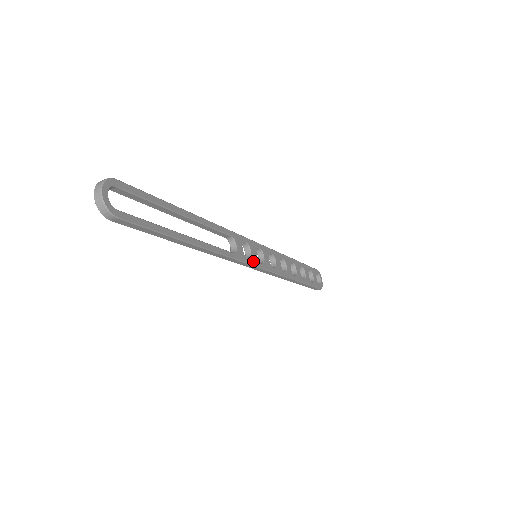
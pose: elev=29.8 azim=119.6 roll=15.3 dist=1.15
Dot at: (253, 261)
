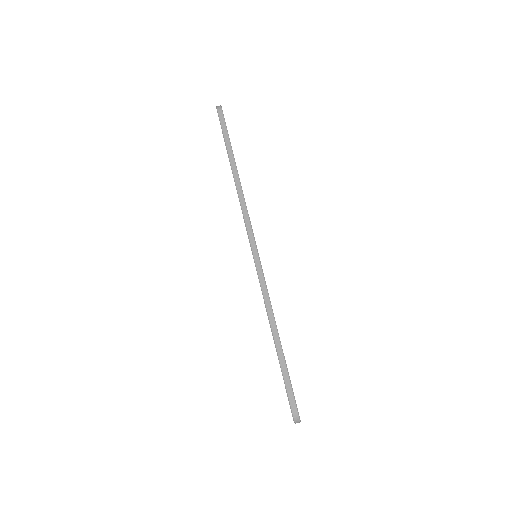
Dot at: (255, 241)
